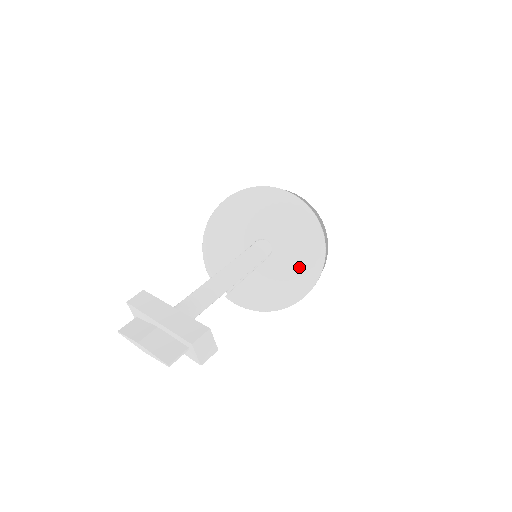
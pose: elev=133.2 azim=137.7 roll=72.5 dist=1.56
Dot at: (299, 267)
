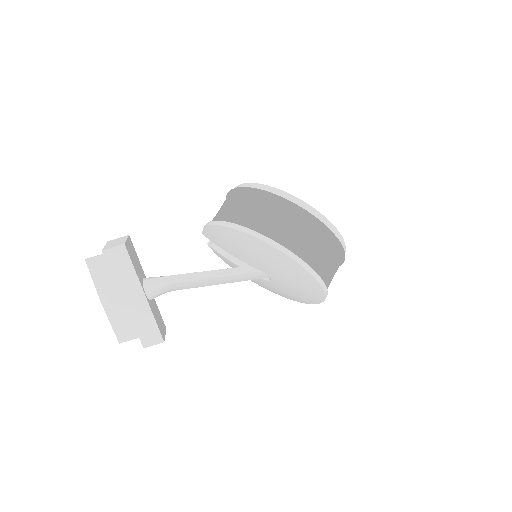
Dot at: (280, 293)
